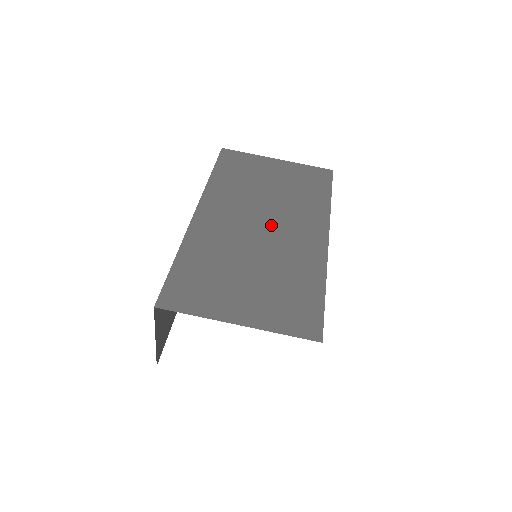
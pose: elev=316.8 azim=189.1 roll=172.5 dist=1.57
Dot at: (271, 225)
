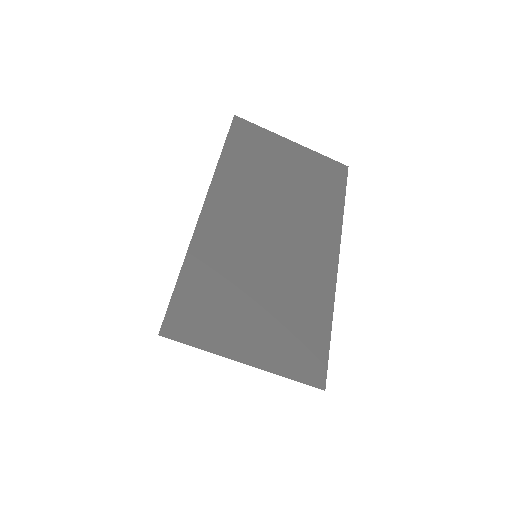
Dot at: (283, 235)
